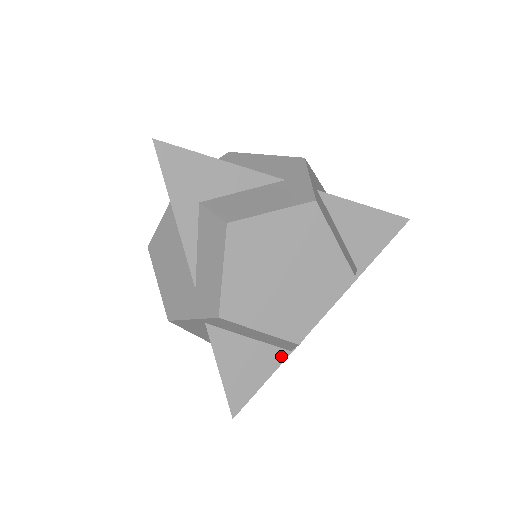
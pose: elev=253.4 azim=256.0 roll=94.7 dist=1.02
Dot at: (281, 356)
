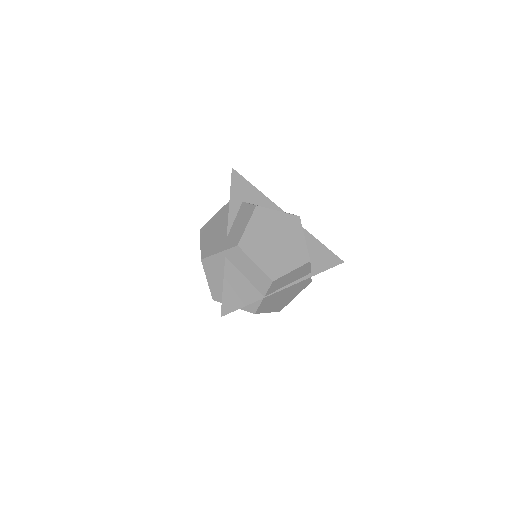
Dot at: (258, 296)
